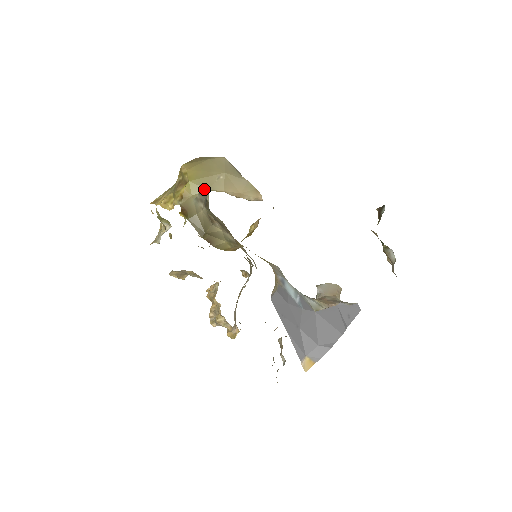
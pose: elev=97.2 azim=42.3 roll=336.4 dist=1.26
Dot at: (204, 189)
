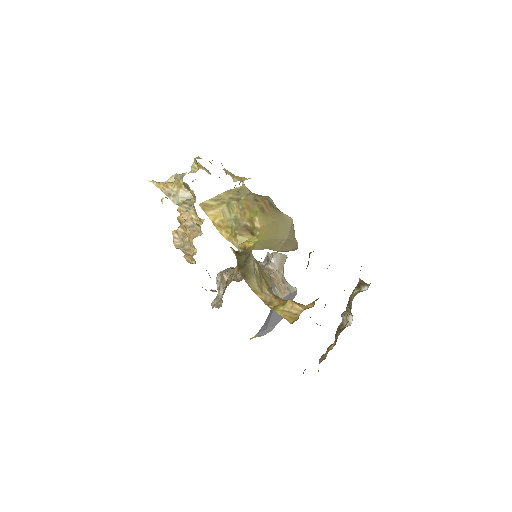
Dot at: (266, 248)
